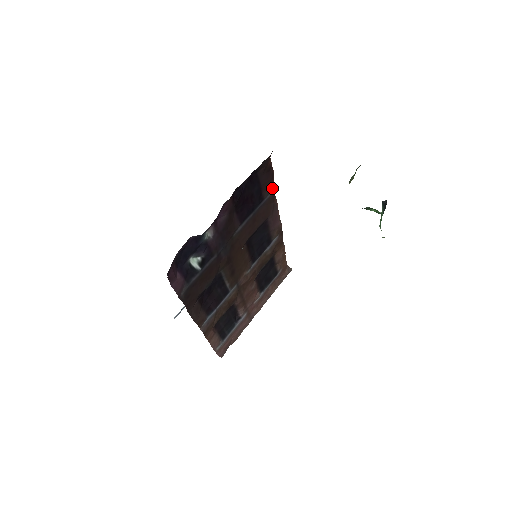
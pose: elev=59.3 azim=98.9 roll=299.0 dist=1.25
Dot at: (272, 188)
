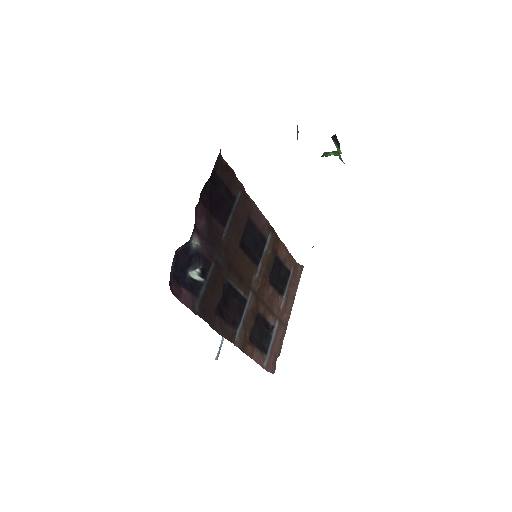
Dot at: (239, 186)
